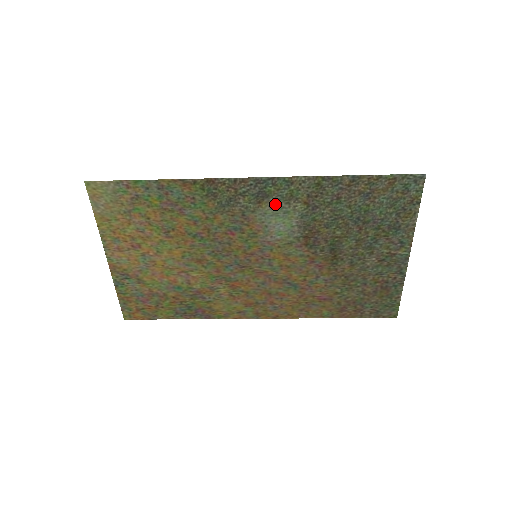
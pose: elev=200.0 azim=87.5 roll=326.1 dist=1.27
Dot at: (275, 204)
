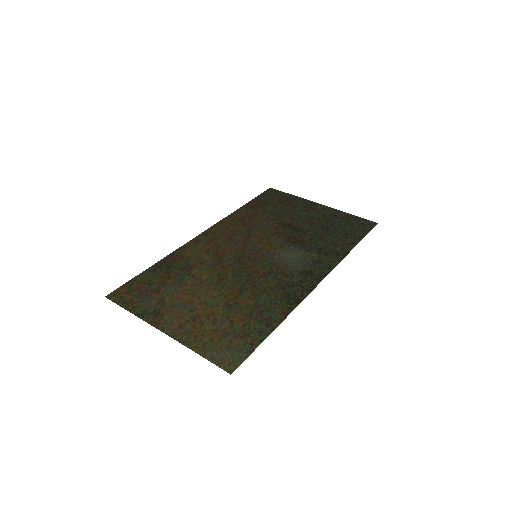
Dot at: (307, 265)
